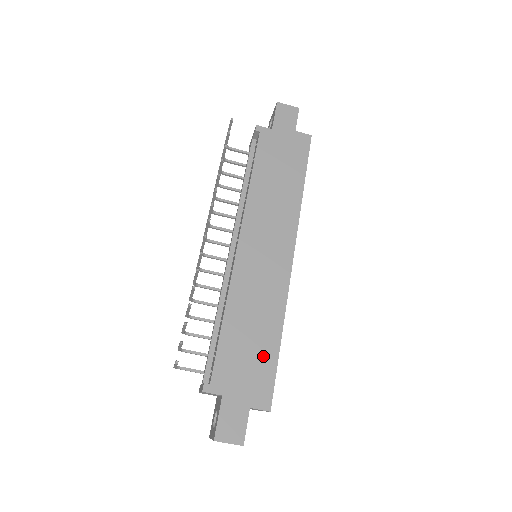
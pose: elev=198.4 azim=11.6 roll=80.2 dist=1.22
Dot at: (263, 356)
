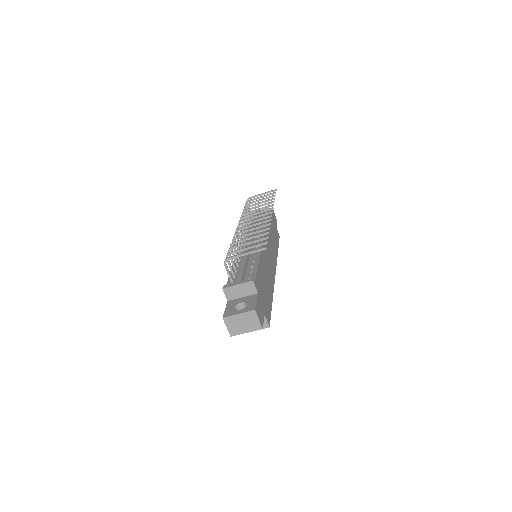
Dot at: (268, 298)
